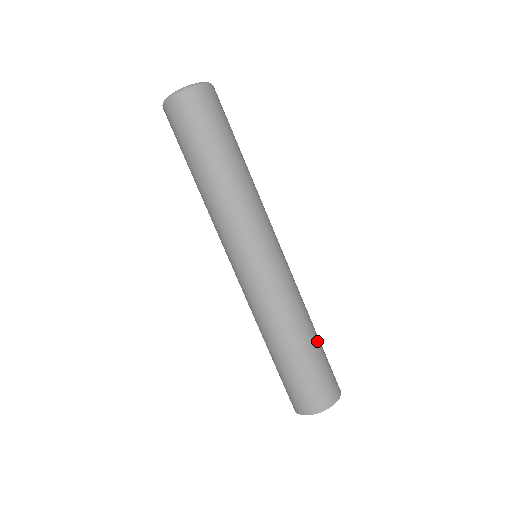
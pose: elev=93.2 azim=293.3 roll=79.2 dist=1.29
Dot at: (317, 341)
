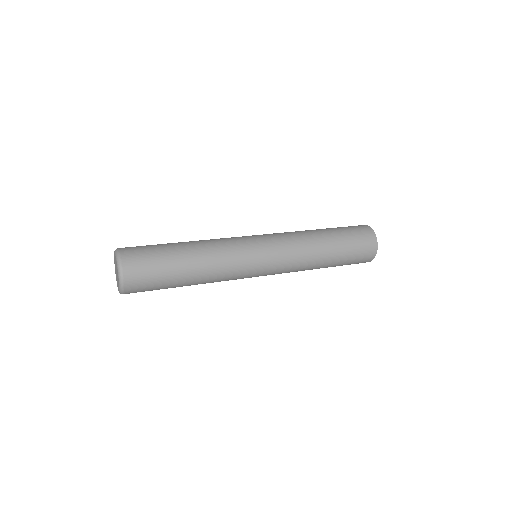
Dot at: (336, 247)
